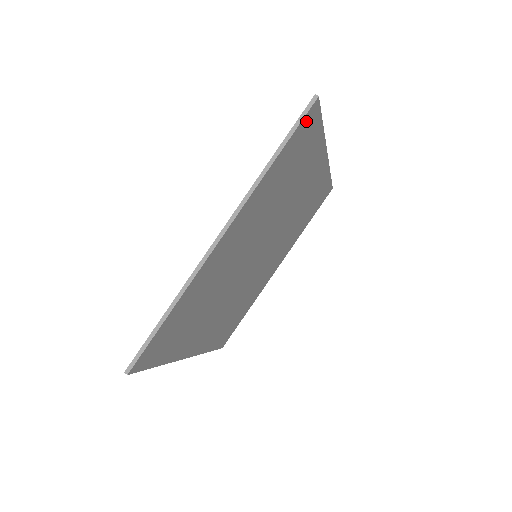
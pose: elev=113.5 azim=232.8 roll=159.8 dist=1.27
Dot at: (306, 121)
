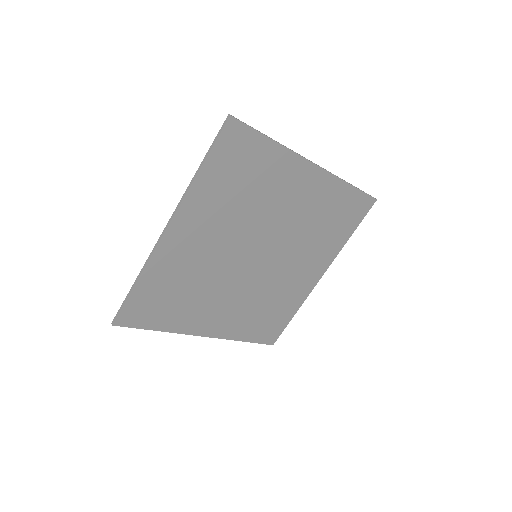
Dot at: (228, 136)
